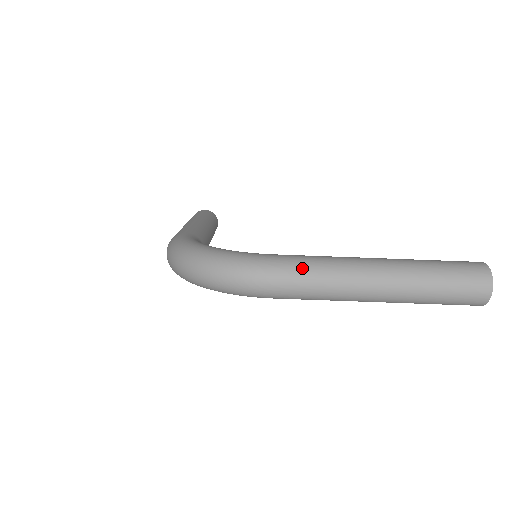
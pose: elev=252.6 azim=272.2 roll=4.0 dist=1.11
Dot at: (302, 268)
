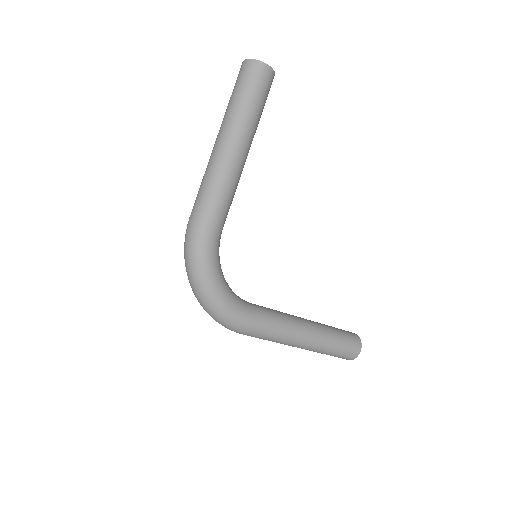
Dot at: (263, 337)
